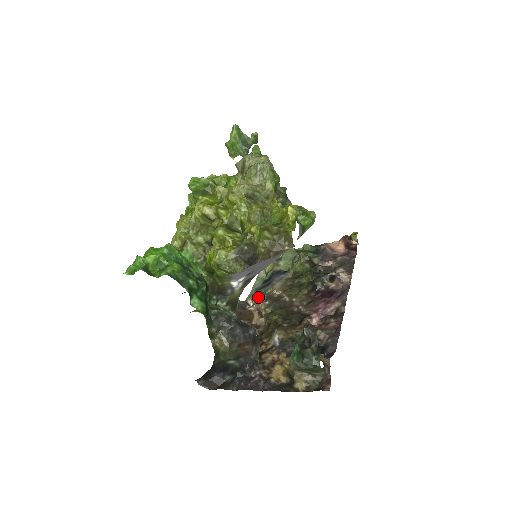
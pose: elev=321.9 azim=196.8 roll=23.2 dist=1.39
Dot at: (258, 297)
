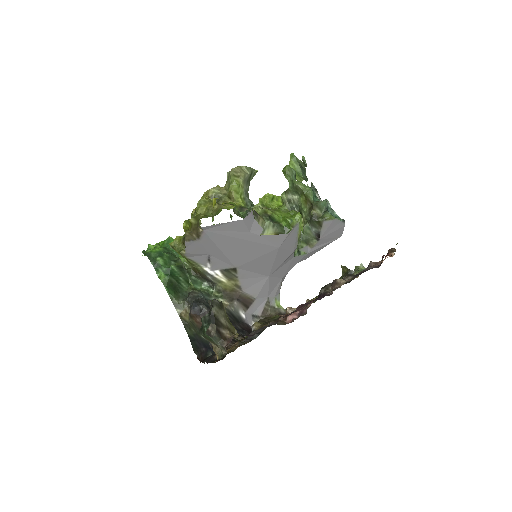
Dot at: occluded
